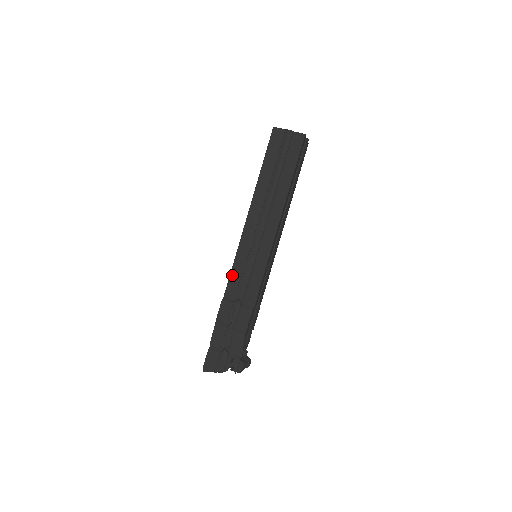
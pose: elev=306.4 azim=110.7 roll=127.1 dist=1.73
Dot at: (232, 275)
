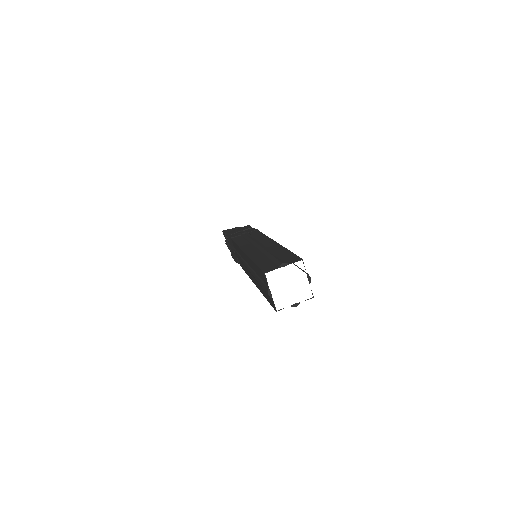
Dot at: (235, 244)
